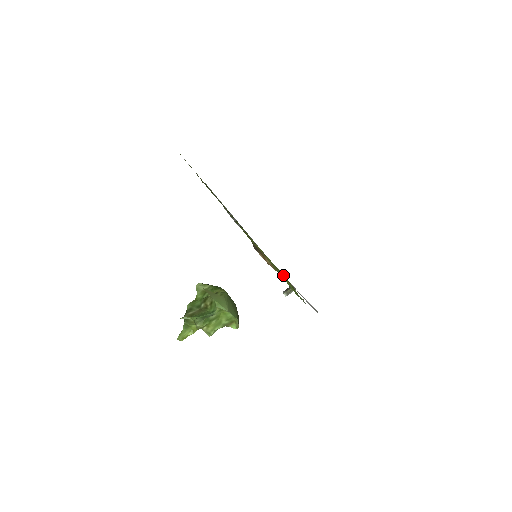
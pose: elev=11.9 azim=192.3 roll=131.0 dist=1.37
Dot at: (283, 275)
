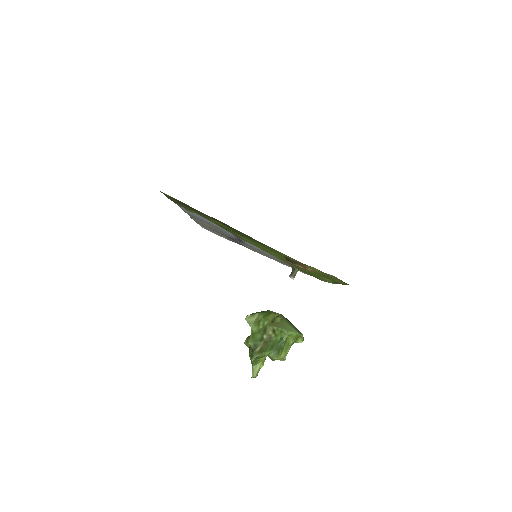
Dot at: (332, 277)
